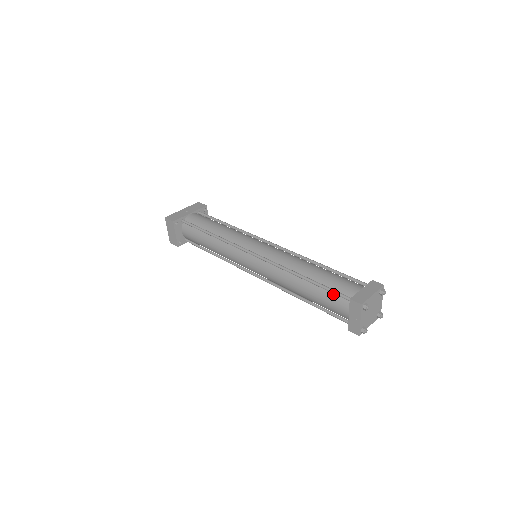
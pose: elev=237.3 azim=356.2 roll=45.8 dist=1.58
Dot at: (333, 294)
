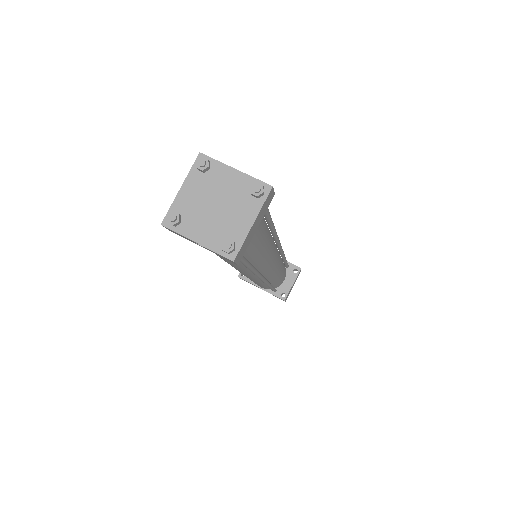
Dot at: occluded
